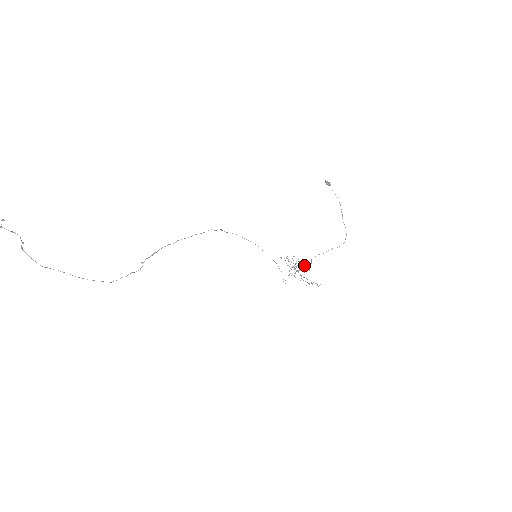
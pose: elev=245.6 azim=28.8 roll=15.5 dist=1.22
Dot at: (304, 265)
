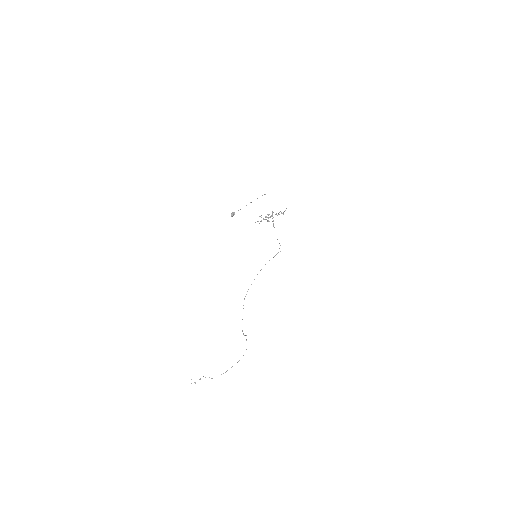
Dot at: occluded
